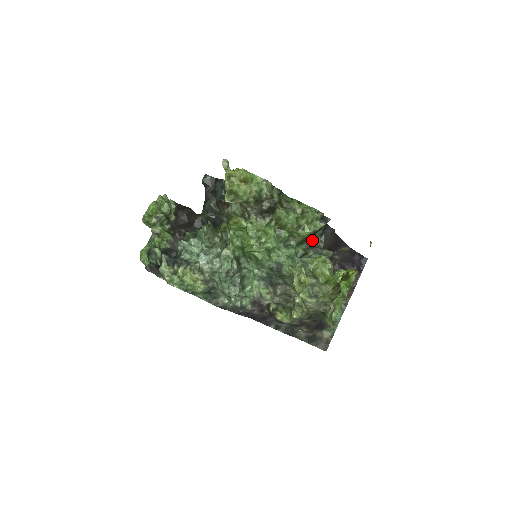
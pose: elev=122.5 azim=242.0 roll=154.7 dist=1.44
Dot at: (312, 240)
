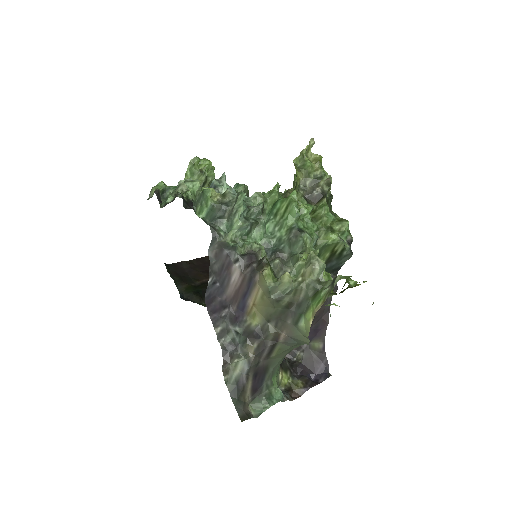
Dot at: occluded
